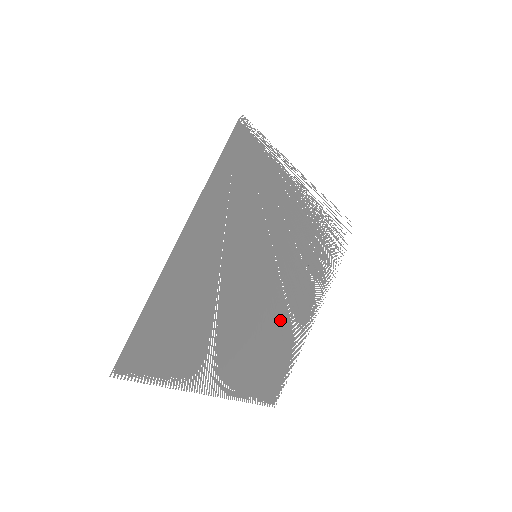
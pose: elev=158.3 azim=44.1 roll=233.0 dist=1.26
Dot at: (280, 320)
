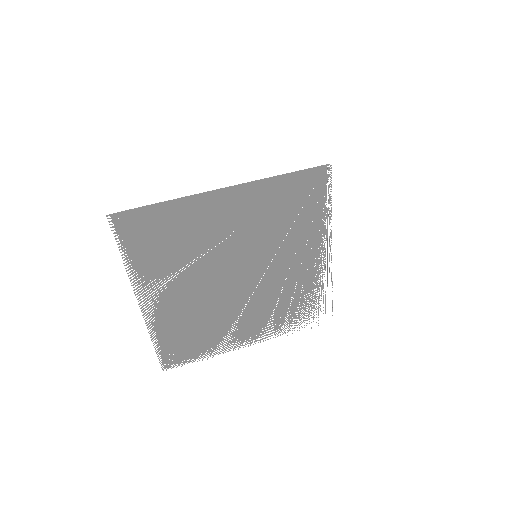
Dot at: (227, 317)
